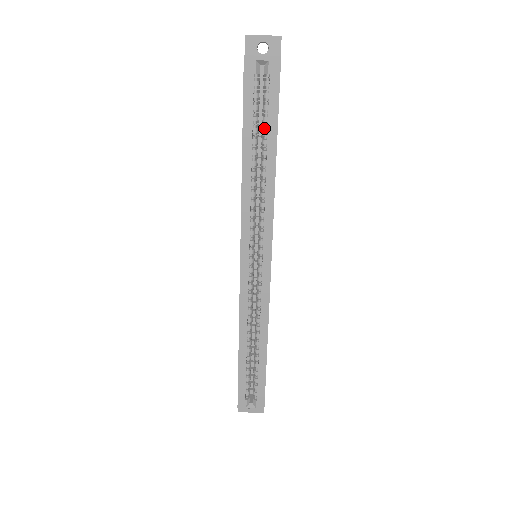
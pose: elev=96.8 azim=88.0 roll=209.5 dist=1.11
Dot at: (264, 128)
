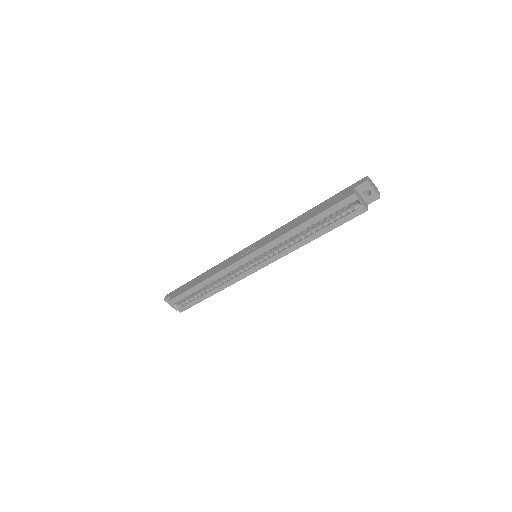
Dot at: (327, 223)
